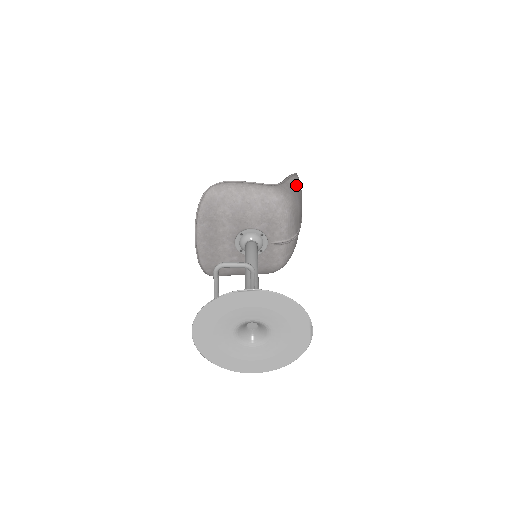
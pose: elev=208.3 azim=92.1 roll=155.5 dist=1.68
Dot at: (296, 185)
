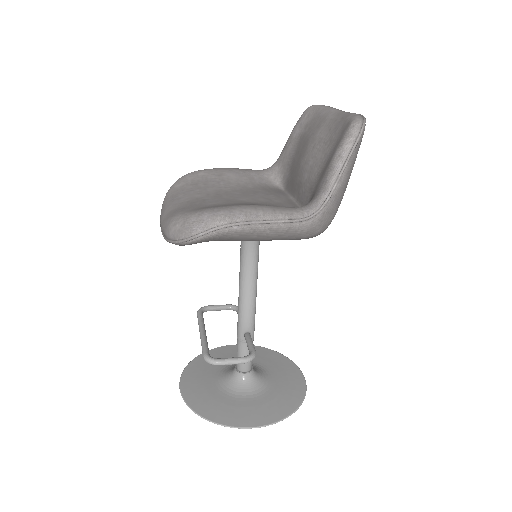
Dot at: (353, 165)
